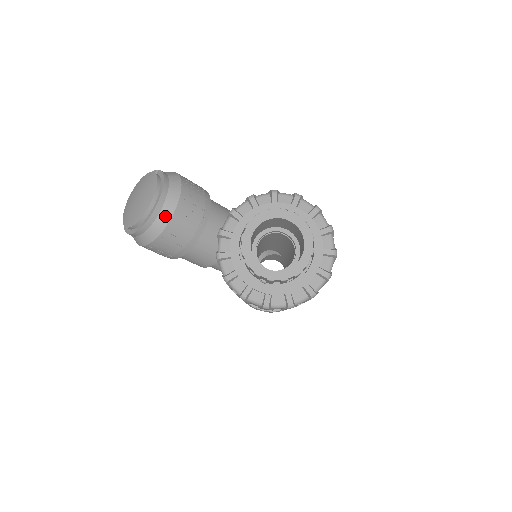
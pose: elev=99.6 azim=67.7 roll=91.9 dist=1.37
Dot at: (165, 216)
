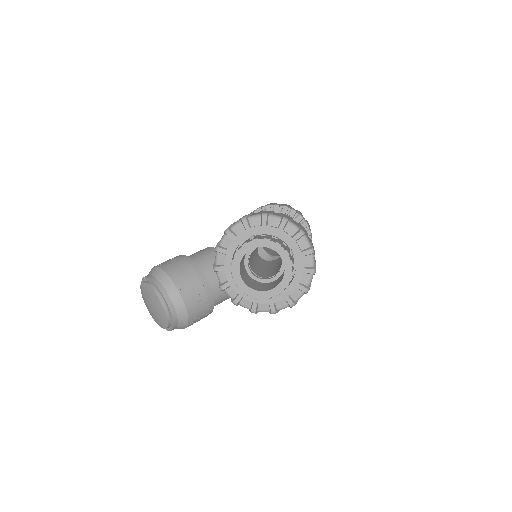
Dot at: (179, 305)
